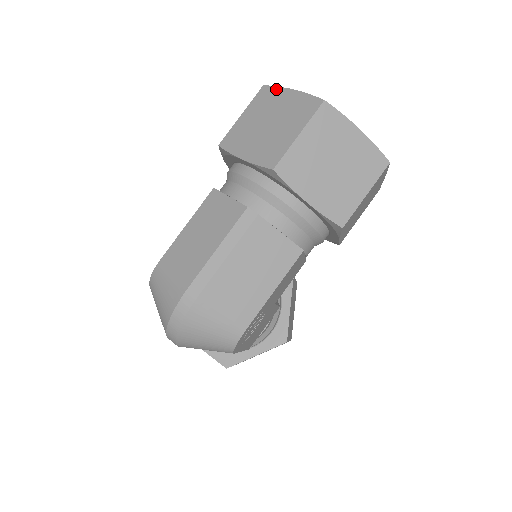
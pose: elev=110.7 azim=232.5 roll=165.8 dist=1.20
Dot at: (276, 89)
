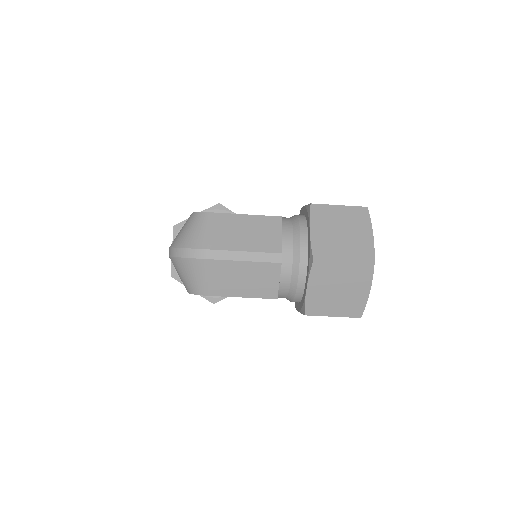
Dot at: (368, 220)
